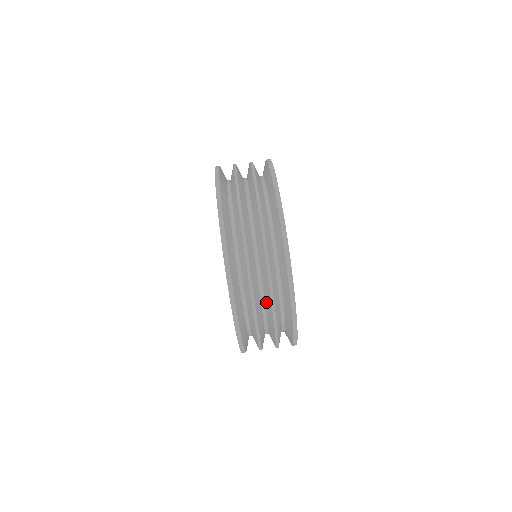
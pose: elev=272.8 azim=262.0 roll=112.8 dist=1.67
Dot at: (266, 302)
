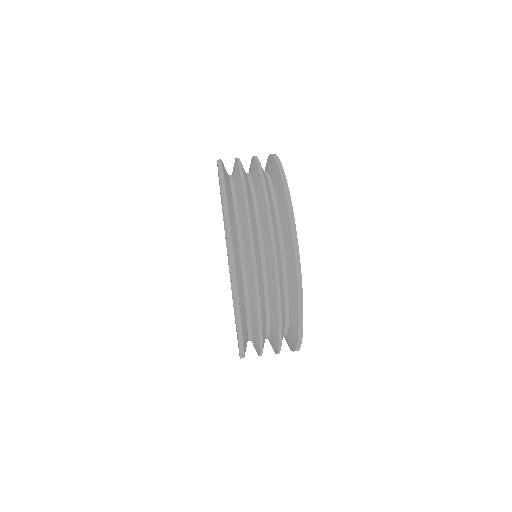
Dot at: (266, 252)
